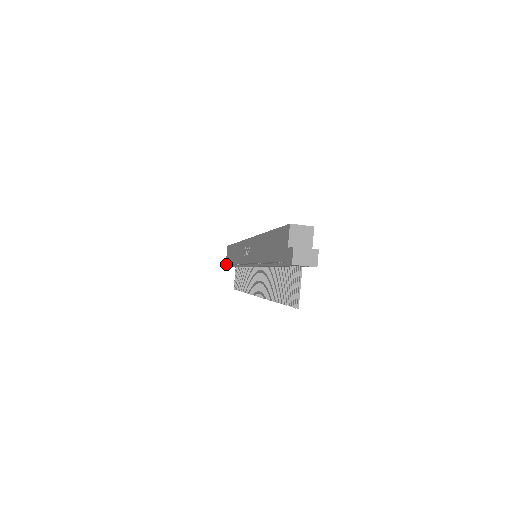
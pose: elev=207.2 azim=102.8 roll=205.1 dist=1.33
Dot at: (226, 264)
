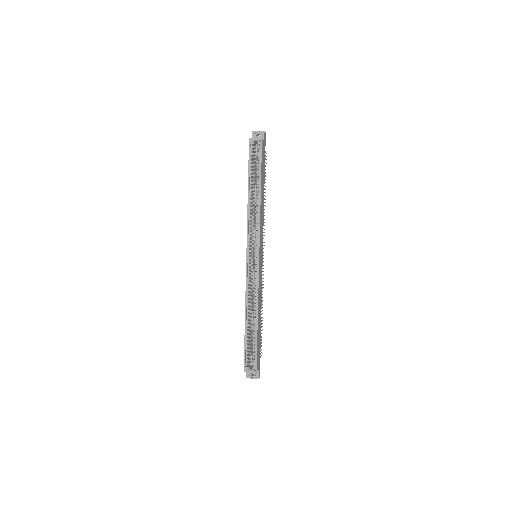
Dot at: occluded
